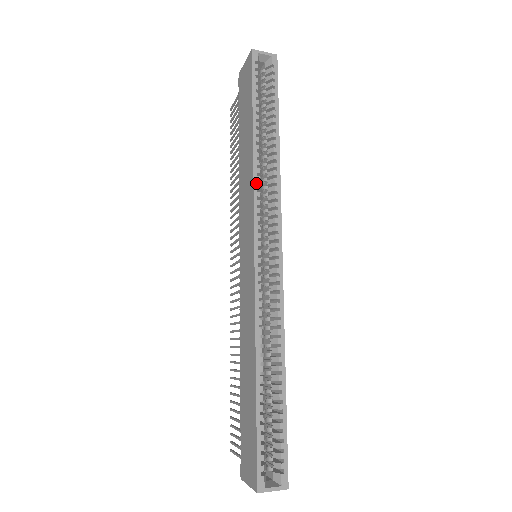
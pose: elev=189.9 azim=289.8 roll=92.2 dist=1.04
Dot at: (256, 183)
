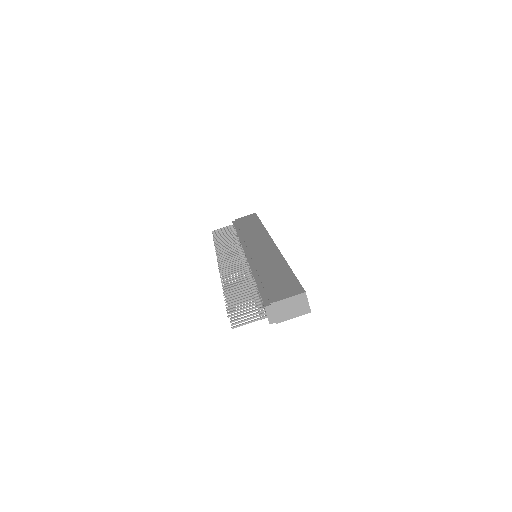
Dot at: occluded
